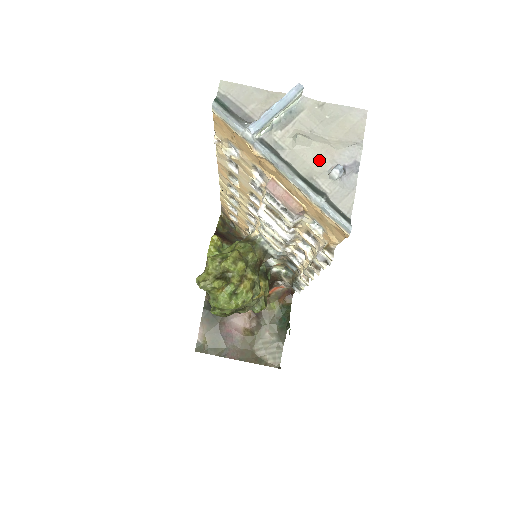
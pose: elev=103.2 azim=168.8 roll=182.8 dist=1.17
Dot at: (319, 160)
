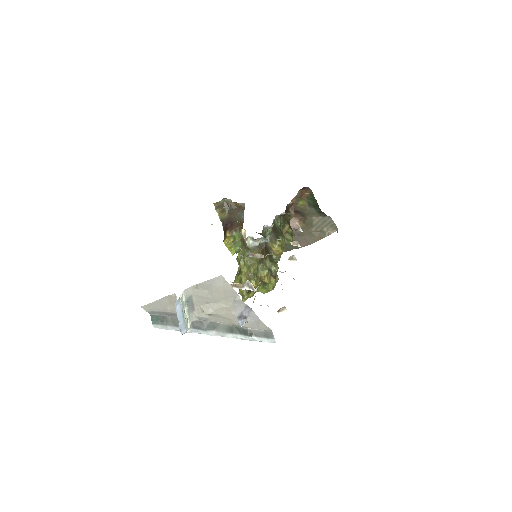
Dot at: (227, 316)
